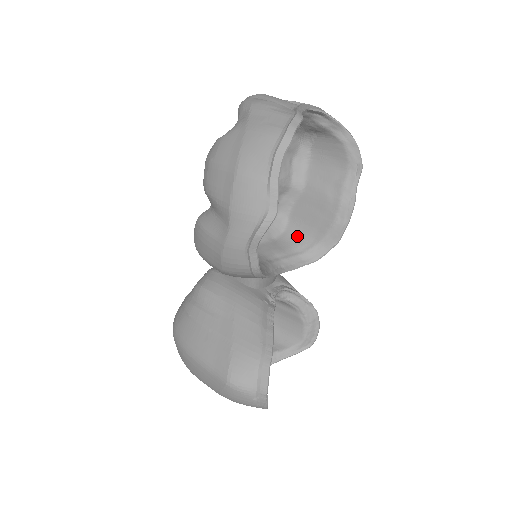
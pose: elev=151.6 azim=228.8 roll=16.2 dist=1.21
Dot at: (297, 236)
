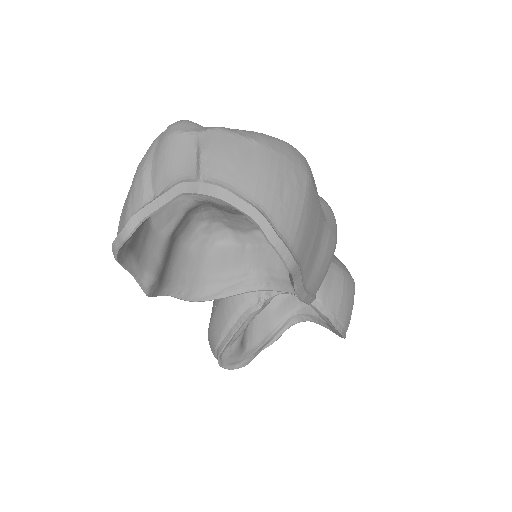
Dot at: occluded
